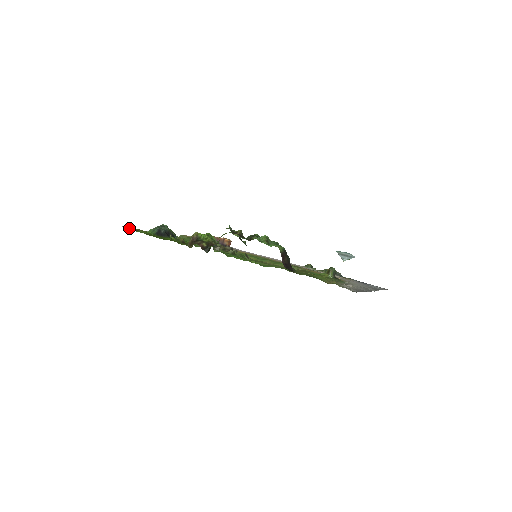
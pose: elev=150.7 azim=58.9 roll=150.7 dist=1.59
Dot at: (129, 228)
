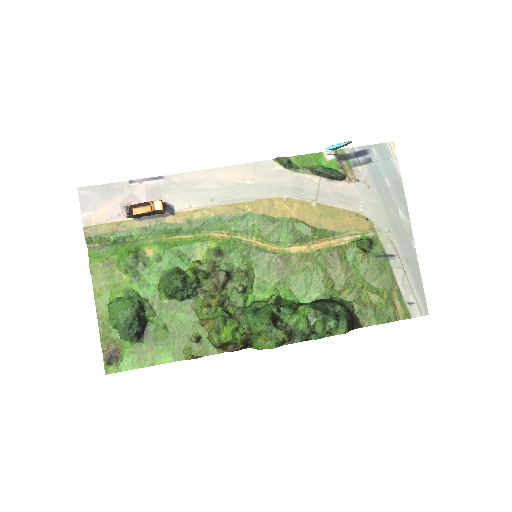
Dot at: (108, 363)
